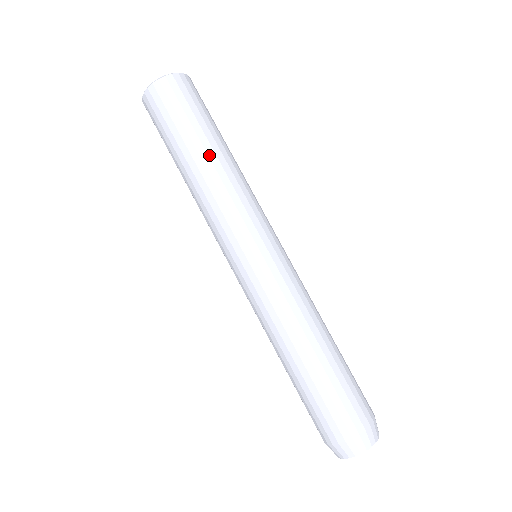
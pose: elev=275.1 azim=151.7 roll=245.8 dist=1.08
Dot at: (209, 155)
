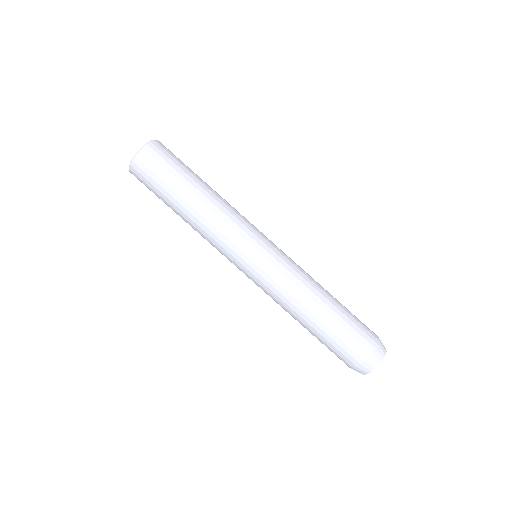
Dot at: (193, 200)
